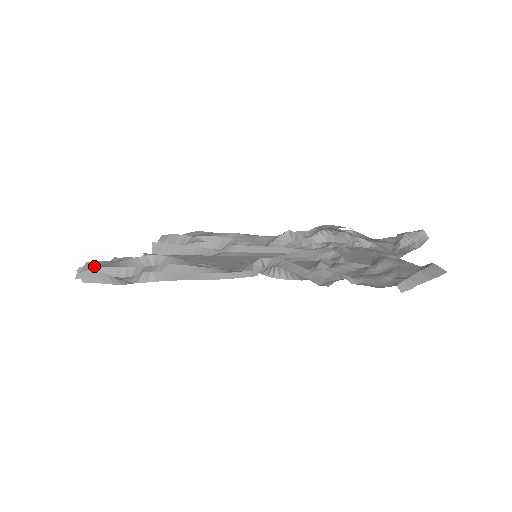
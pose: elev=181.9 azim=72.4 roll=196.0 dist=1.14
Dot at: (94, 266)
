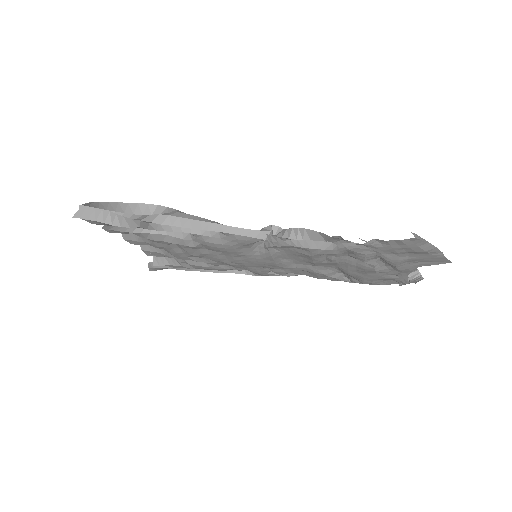
Dot at: (101, 202)
